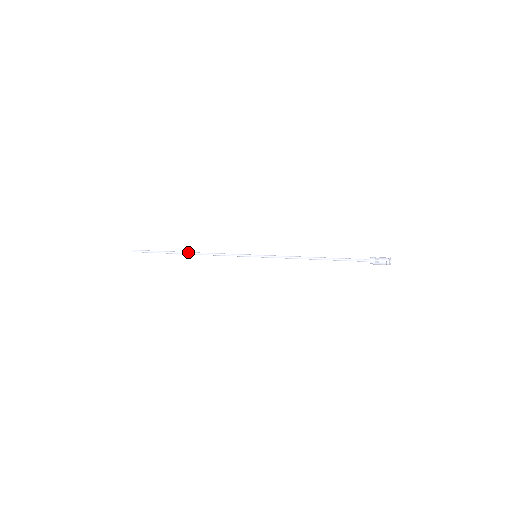
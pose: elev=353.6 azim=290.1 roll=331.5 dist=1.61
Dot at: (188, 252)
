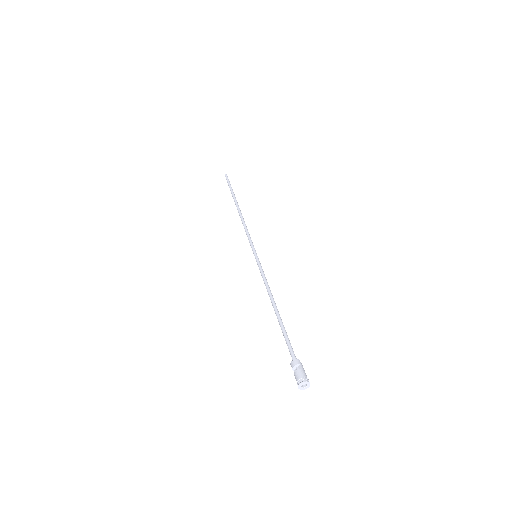
Dot at: (237, 208)
